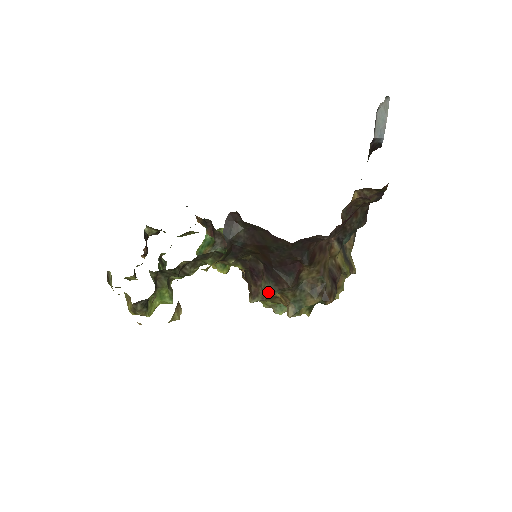
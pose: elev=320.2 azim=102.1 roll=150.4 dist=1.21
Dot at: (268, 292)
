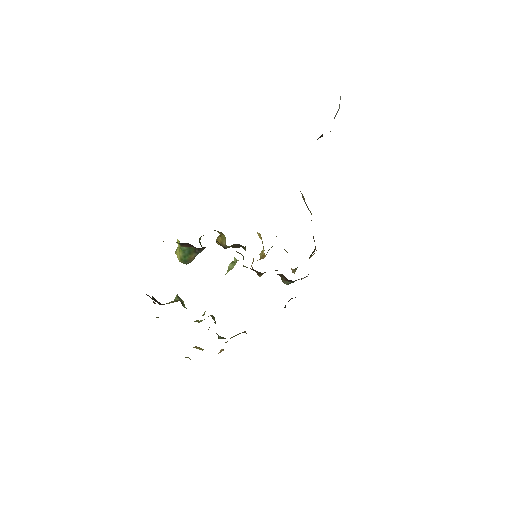
Dot at: (290, 283)
